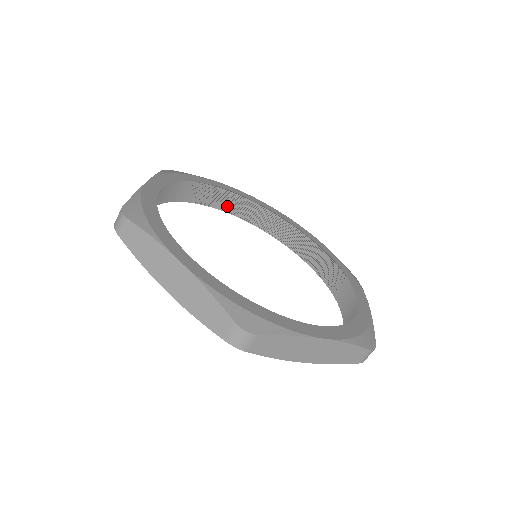
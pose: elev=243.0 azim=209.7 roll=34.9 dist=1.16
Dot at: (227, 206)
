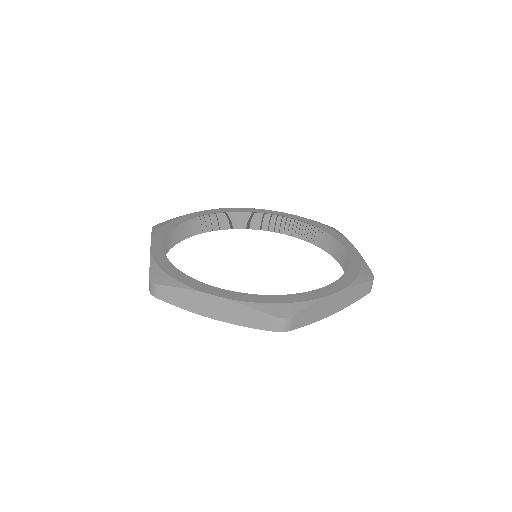
Dot at: (289, 230)
